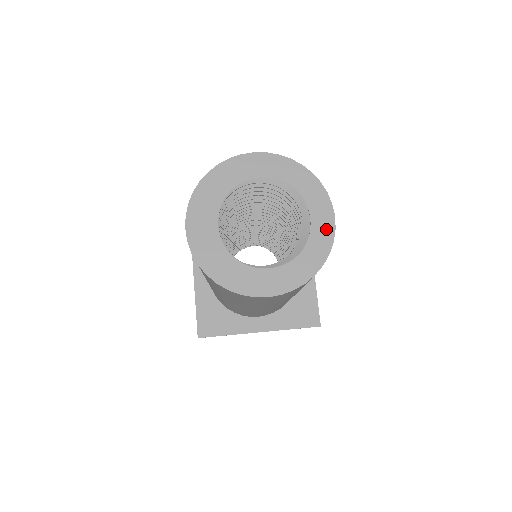
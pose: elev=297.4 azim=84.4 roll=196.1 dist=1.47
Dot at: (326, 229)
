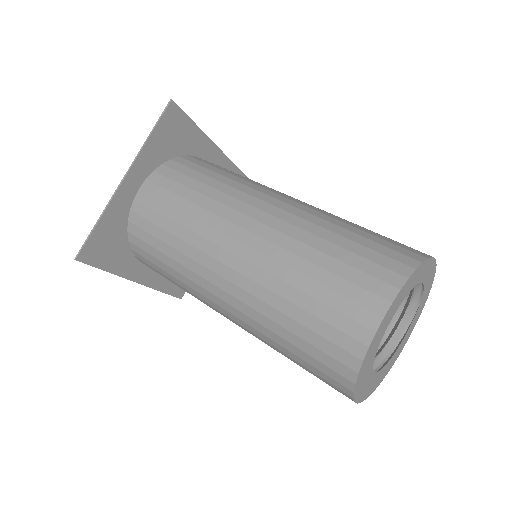
Dot at: (432, 274)
